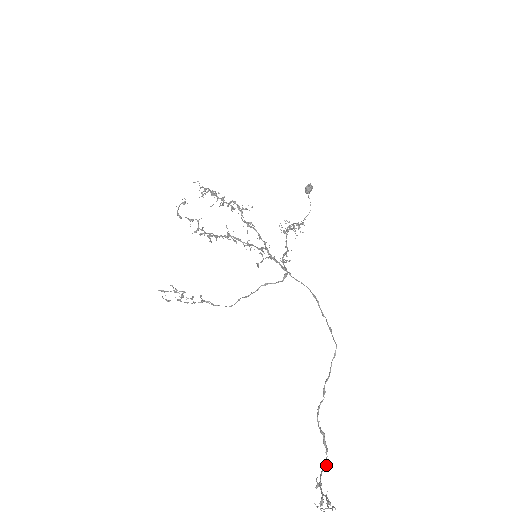
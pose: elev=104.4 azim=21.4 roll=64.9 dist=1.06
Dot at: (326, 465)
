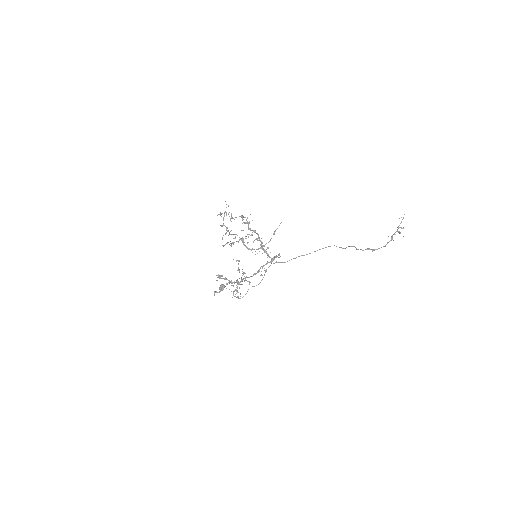
Dot at: (384, 246)
